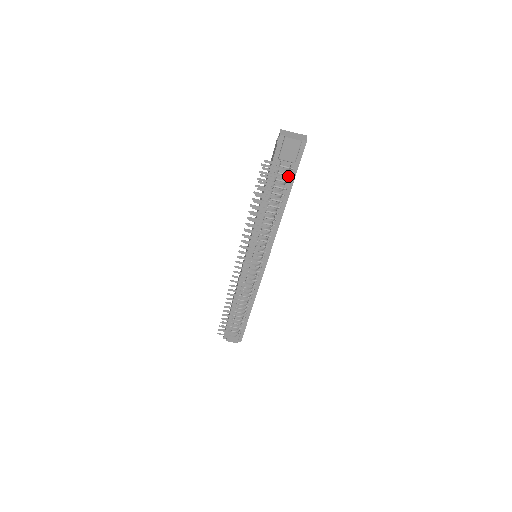
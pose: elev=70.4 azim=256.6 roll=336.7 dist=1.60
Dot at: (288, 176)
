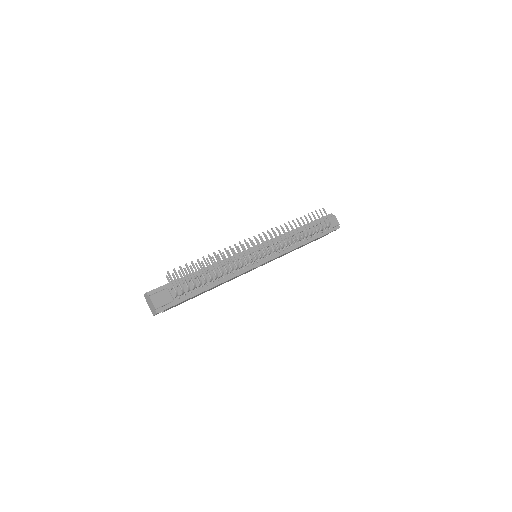
Dot at: (320, 232)
